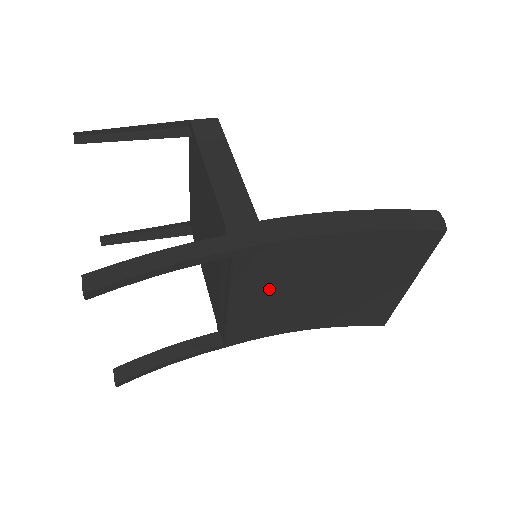
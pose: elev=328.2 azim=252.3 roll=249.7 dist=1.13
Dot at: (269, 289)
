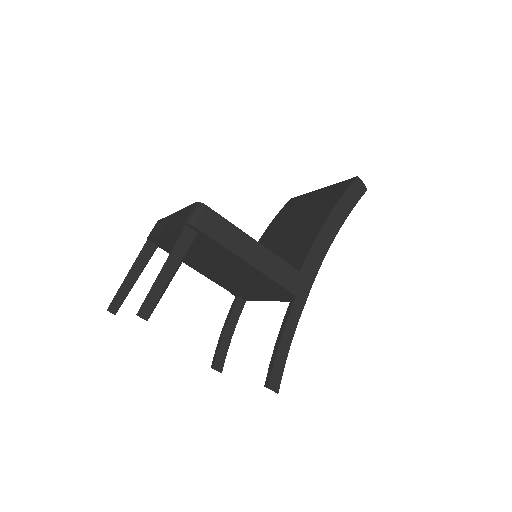
Dot at: occluded
